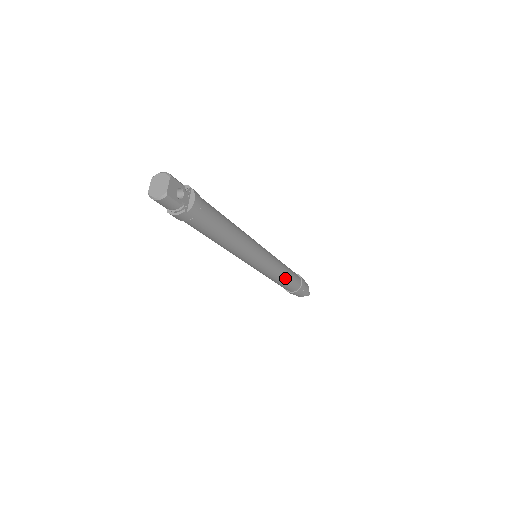
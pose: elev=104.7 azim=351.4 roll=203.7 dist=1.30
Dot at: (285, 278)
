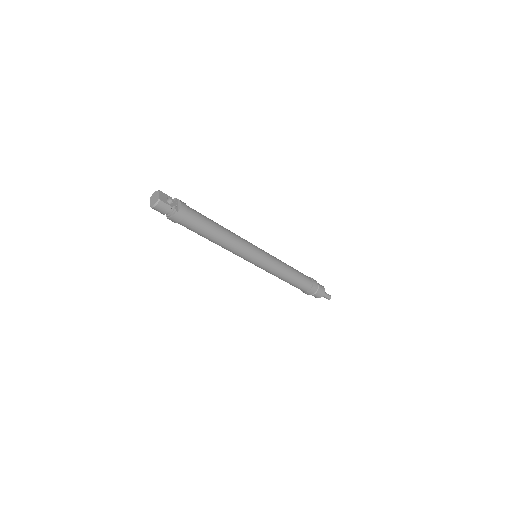
Dot at: (291, 274)
